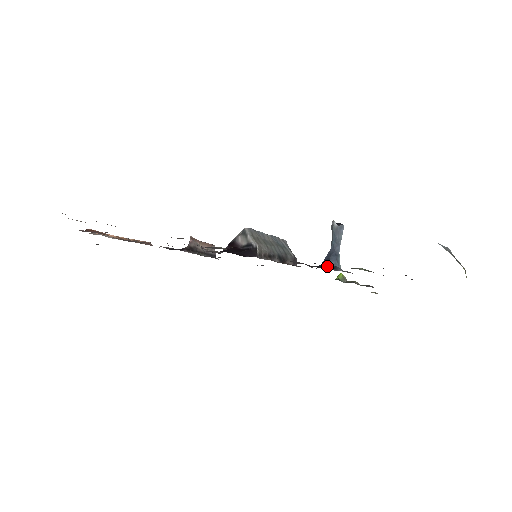
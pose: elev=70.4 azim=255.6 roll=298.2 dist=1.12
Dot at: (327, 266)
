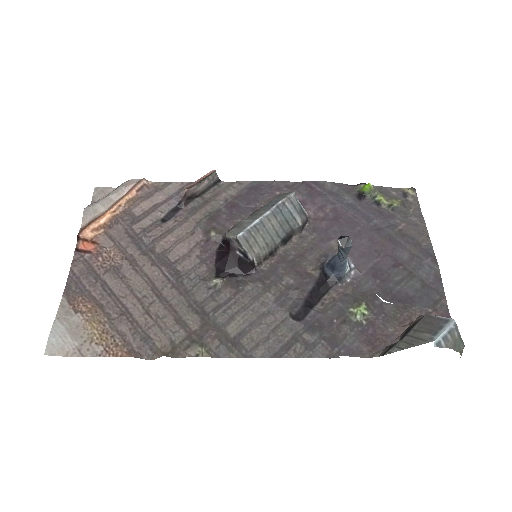
Dot at: (331, 277)
